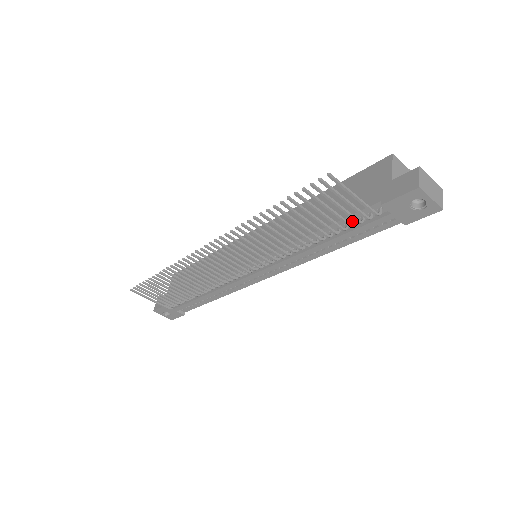
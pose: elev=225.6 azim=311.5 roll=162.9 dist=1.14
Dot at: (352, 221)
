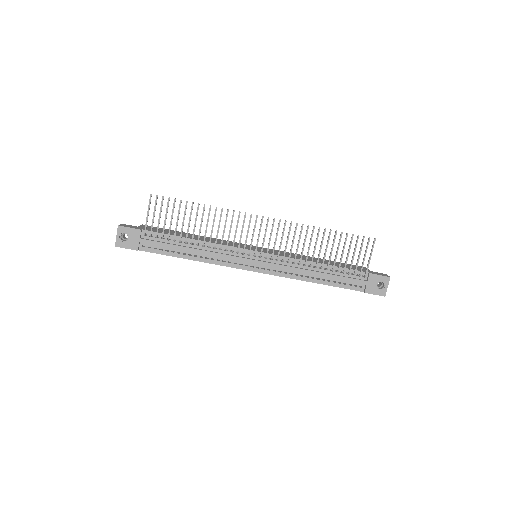
Dot at: (346, 273)
